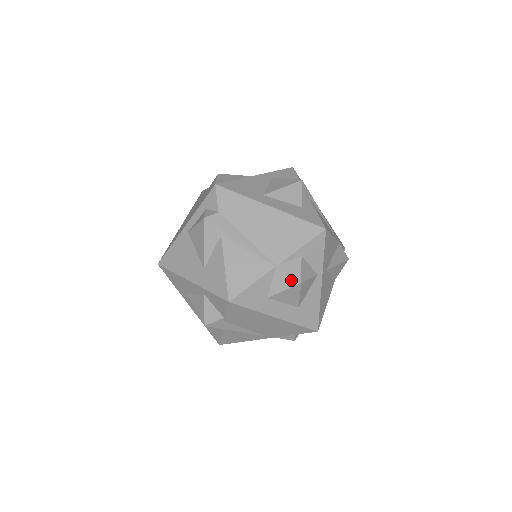
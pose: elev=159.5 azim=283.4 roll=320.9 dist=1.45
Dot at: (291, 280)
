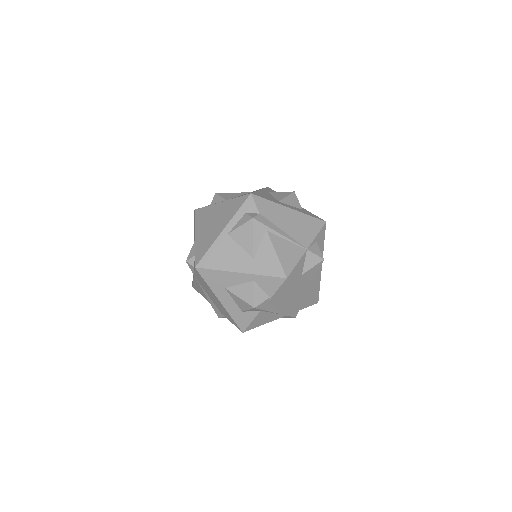
Dot at: (317, 258)
